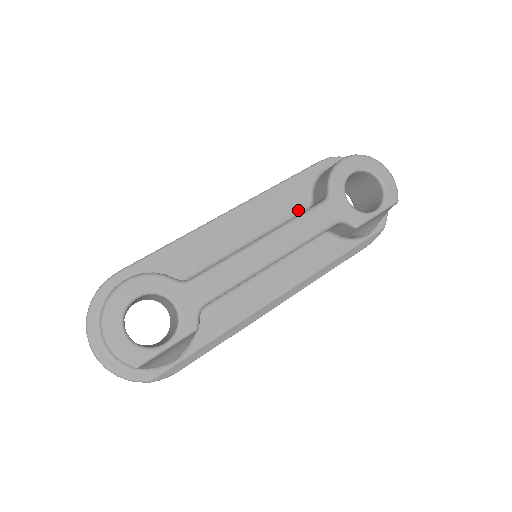
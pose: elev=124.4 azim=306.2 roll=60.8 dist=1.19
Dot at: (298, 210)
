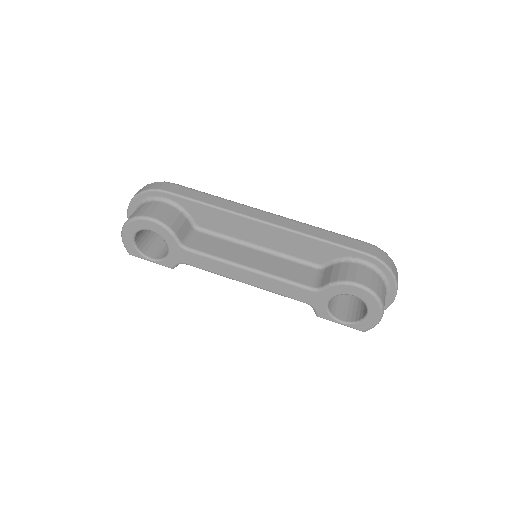
Dot at: (312, 261)
